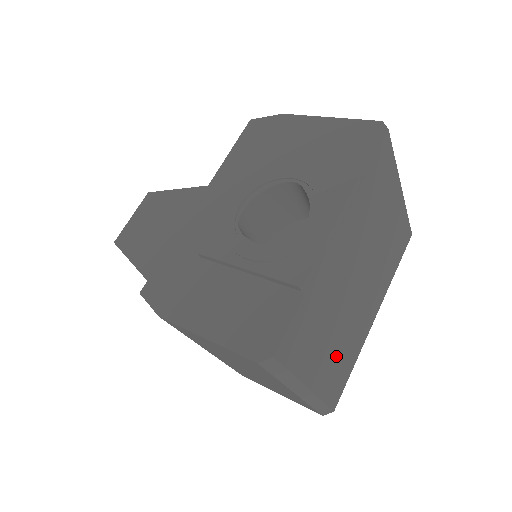
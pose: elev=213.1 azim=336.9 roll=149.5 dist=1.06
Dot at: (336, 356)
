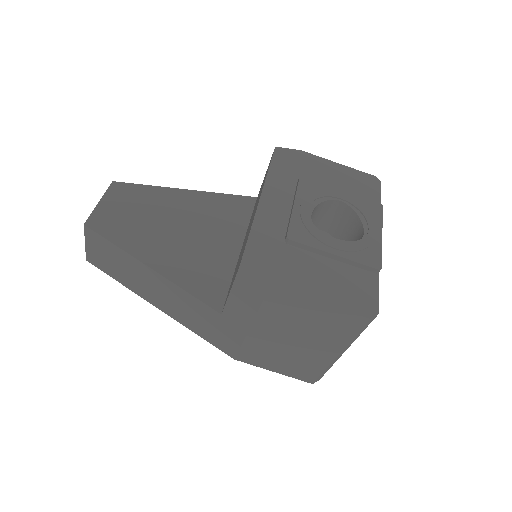
Dot at: occluded
